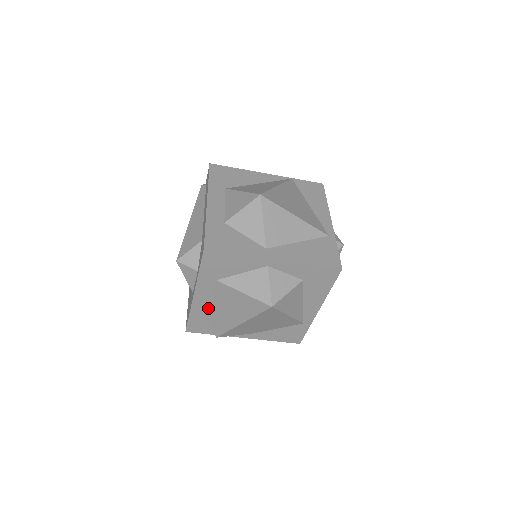
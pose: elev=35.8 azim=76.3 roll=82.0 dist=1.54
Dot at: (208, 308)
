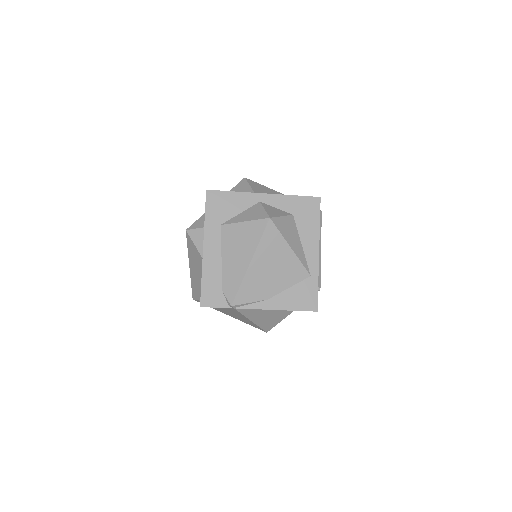
Dot at: (218, 265)
